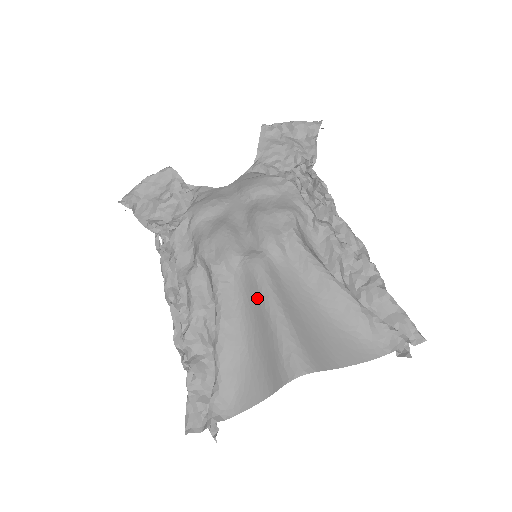
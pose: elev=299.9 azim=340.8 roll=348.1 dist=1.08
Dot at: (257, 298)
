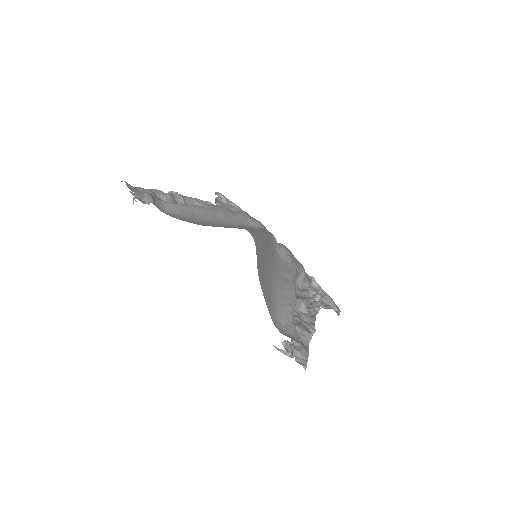
Dot at: occluded
